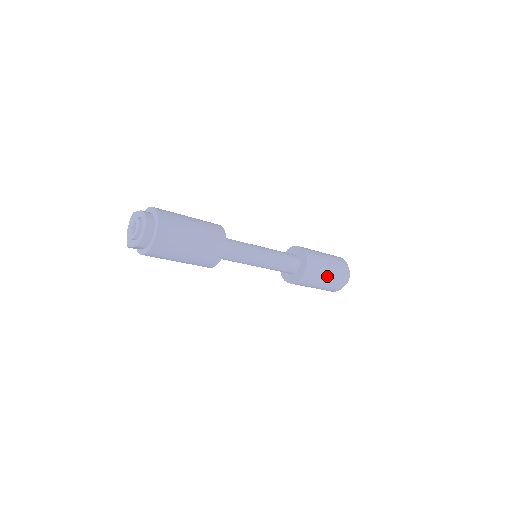
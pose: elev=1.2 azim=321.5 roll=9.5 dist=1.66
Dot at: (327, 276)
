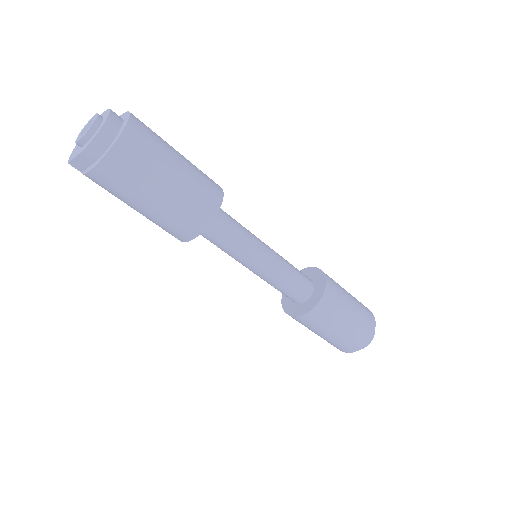
Dot at: (349, 316)
